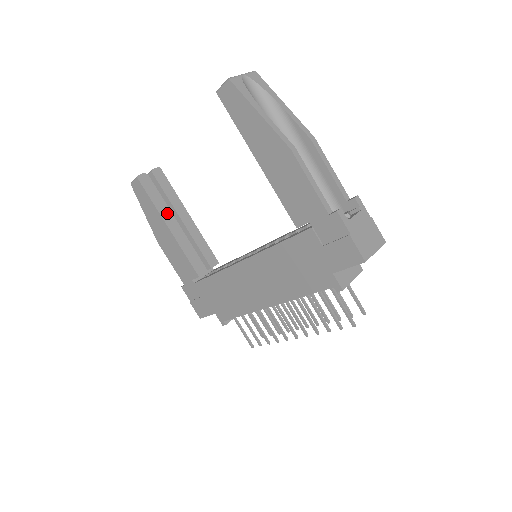
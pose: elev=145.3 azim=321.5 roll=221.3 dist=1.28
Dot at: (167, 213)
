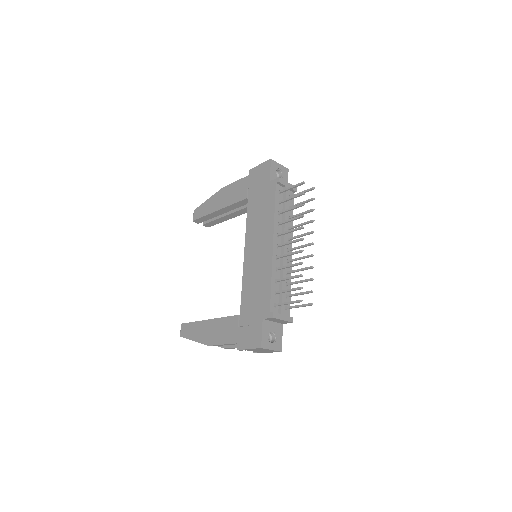
Dot at: occluded
